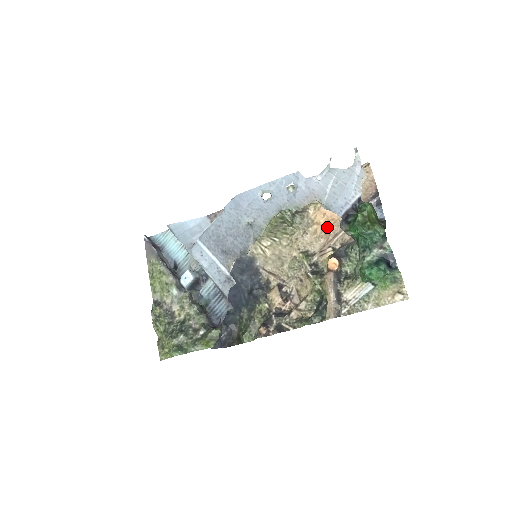
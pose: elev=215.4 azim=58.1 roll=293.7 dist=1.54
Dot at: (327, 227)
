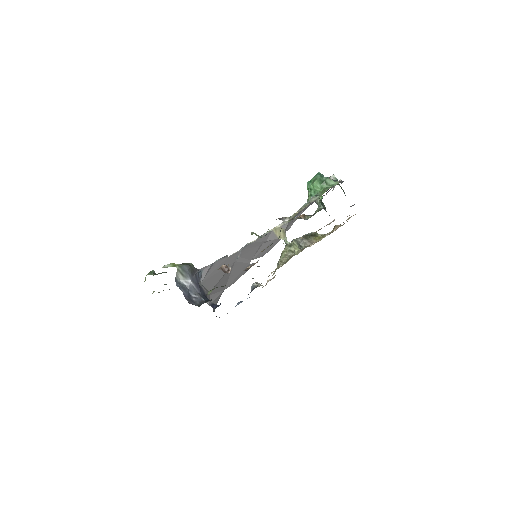
Dot at: occluded
